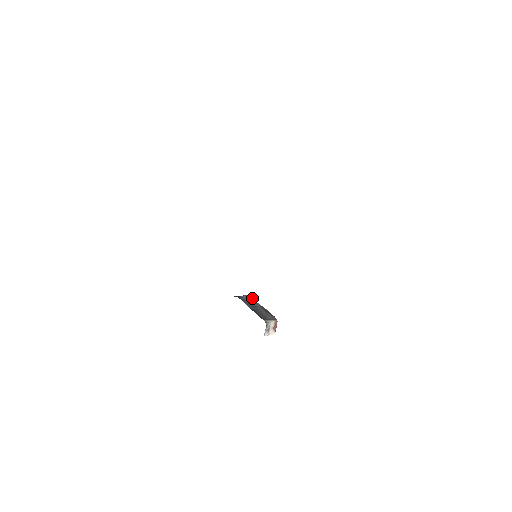
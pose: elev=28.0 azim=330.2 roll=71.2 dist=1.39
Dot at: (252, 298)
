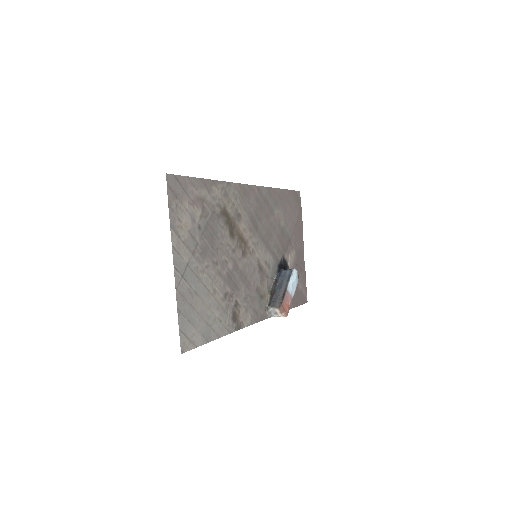
Dot at: (290, 275)
